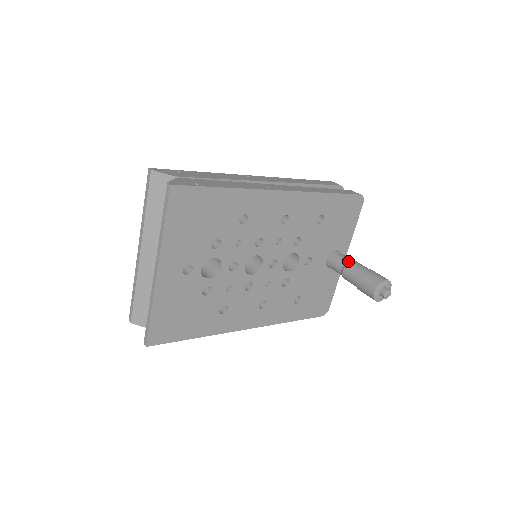
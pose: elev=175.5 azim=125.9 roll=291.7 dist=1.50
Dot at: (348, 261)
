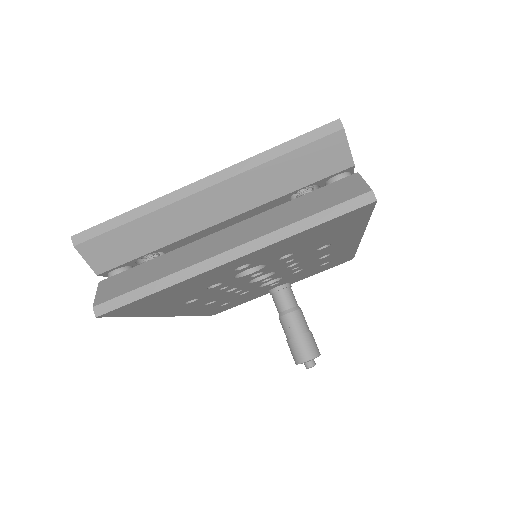
Dot at: (298, 306)
